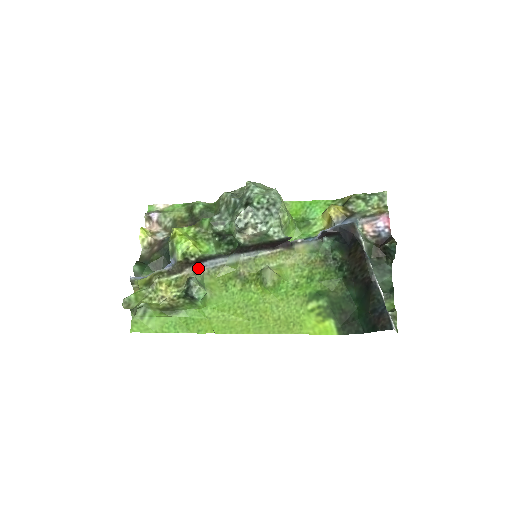
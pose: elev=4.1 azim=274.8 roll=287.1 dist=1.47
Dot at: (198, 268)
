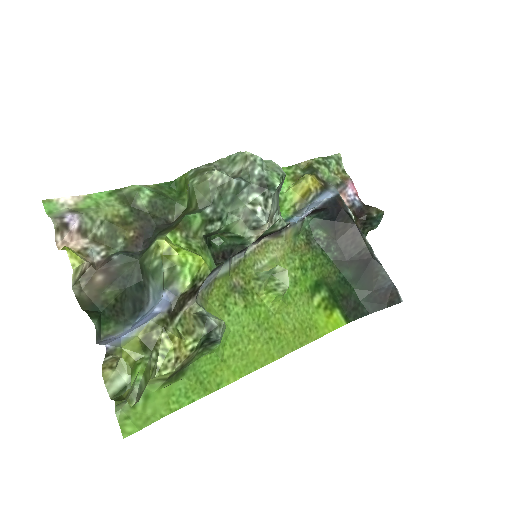
Dot at: (197, 294)
